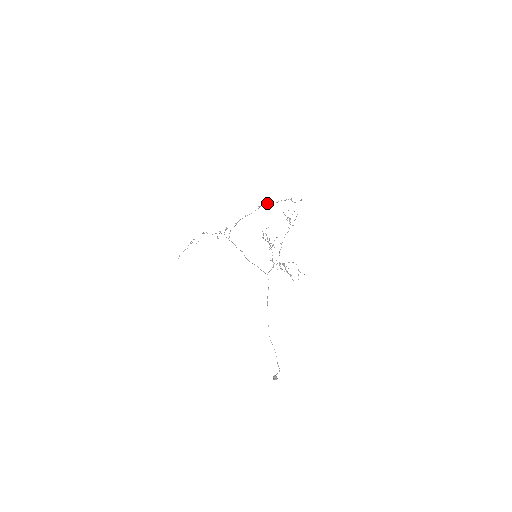
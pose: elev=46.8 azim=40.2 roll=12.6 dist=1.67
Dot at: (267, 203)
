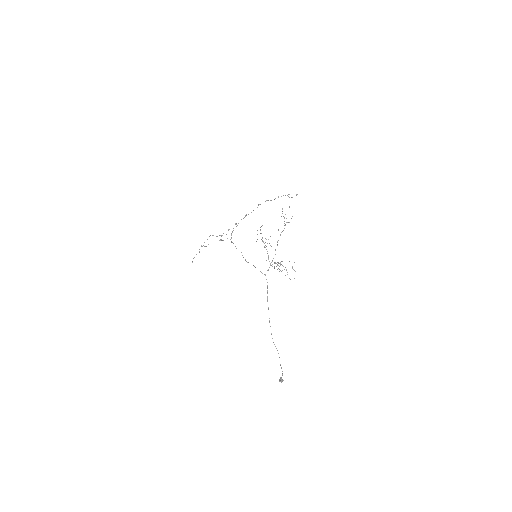
Dot at: (265, 201)
